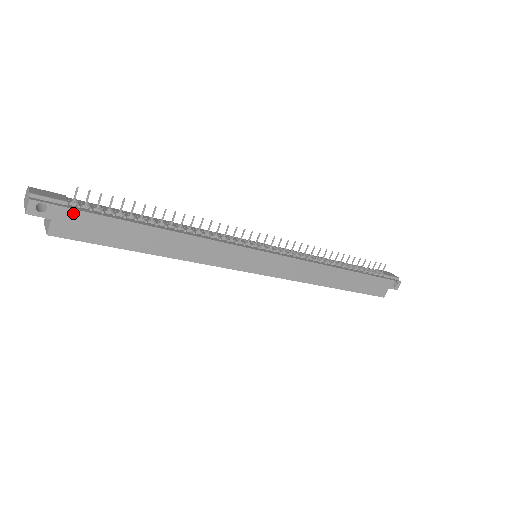
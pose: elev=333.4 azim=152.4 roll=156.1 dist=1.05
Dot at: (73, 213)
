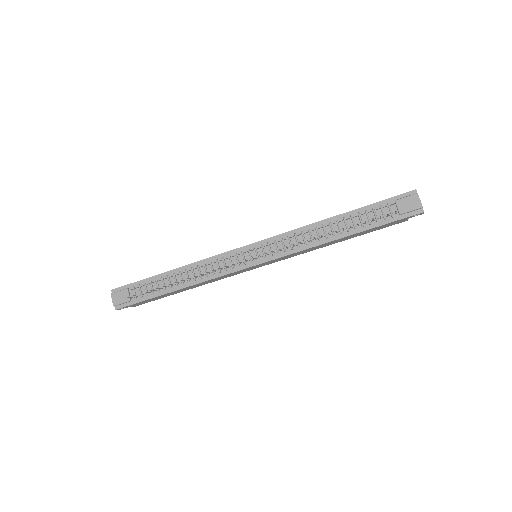
Dot at: (136, 304)
